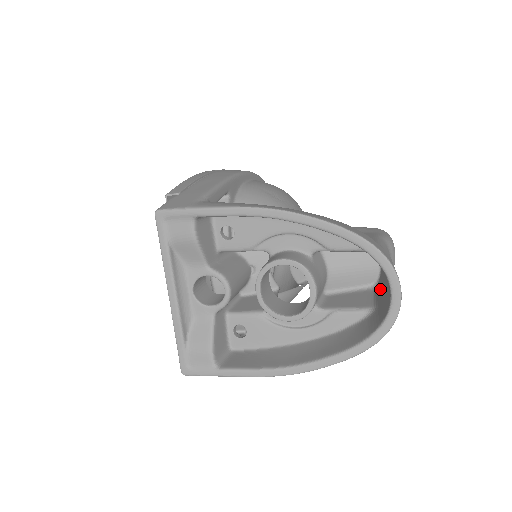
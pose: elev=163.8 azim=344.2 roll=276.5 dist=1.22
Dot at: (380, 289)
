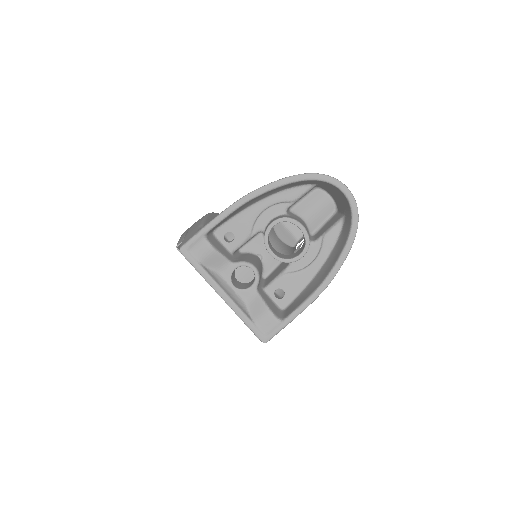
Dot at: (339, 206)
